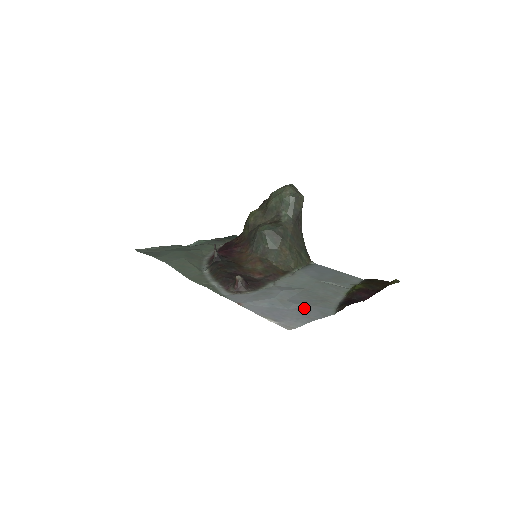
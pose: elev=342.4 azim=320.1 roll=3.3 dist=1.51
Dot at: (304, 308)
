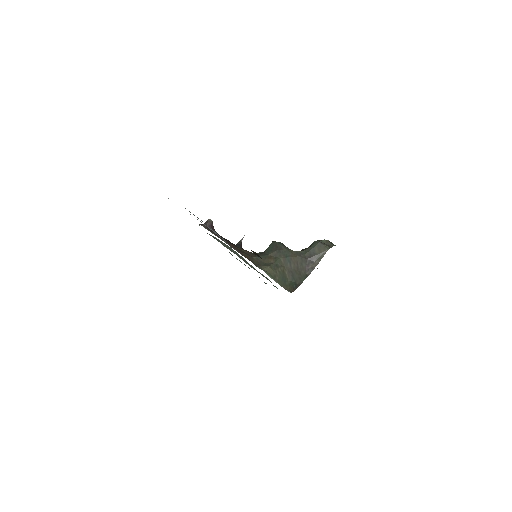
Dot at: occluded
